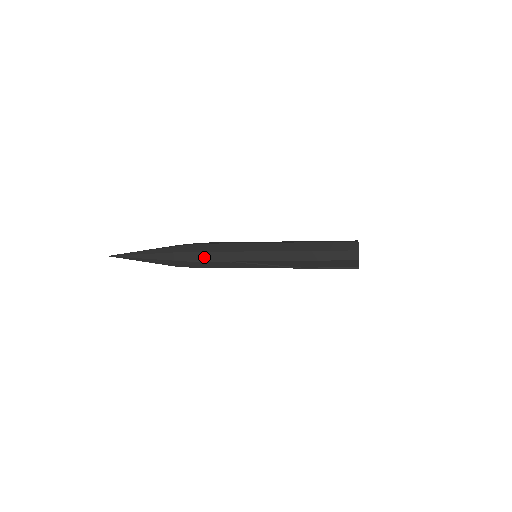
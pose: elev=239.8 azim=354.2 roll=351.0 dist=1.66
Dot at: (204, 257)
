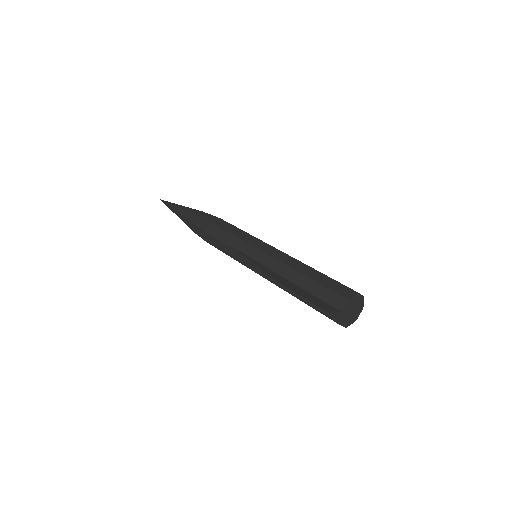
Dot at: (213, 230)
